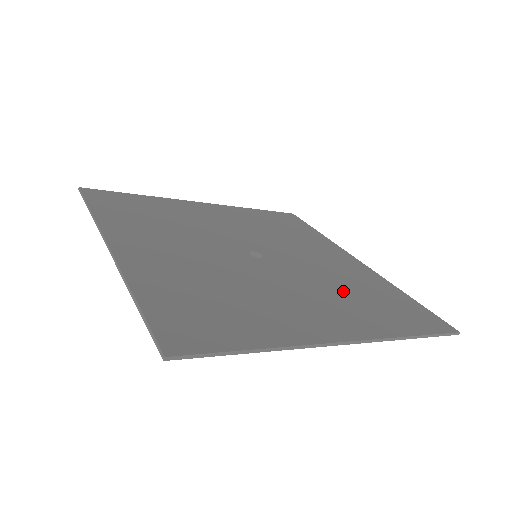
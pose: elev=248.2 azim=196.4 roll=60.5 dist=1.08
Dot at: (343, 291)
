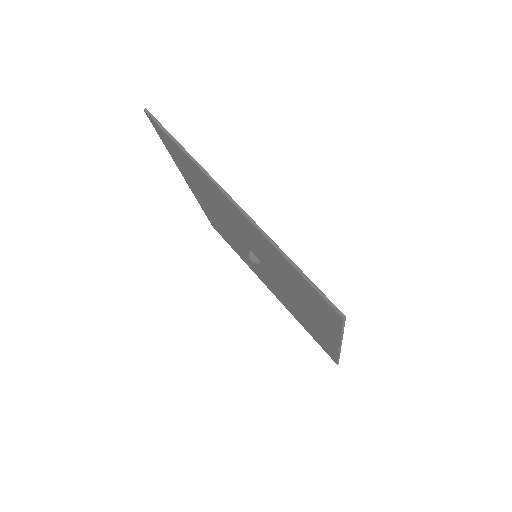
Dot at: occluded
